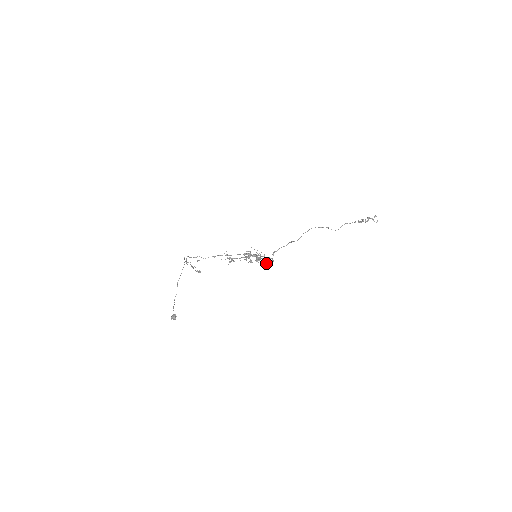
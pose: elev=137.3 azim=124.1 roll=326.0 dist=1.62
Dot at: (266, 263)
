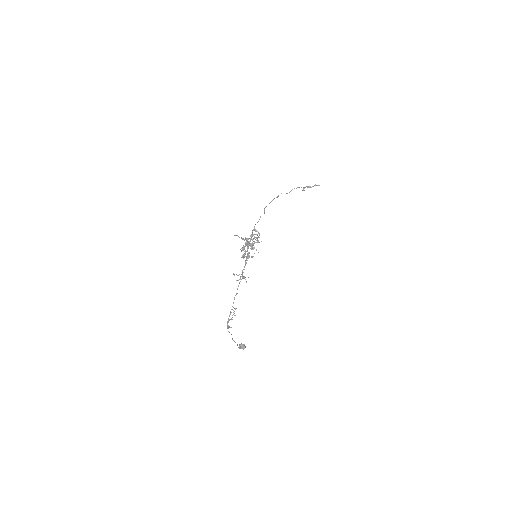
Dot at: occluded
